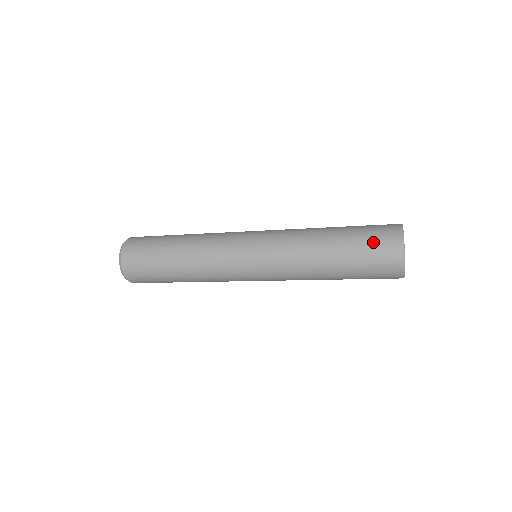
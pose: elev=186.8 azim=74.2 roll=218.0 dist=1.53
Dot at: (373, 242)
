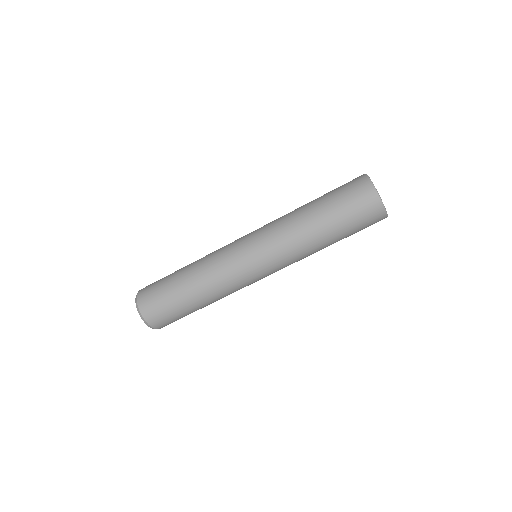
Dot at: (343, 186)
